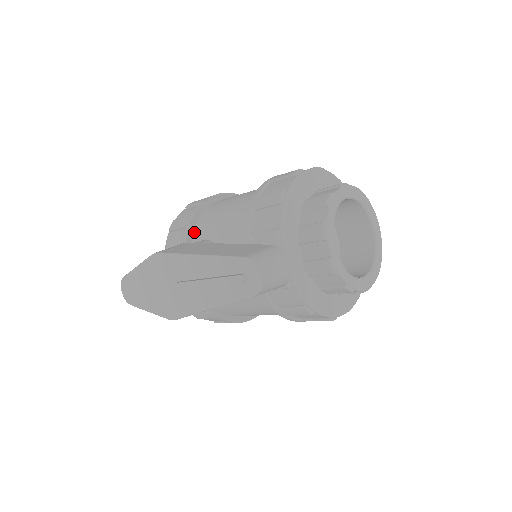
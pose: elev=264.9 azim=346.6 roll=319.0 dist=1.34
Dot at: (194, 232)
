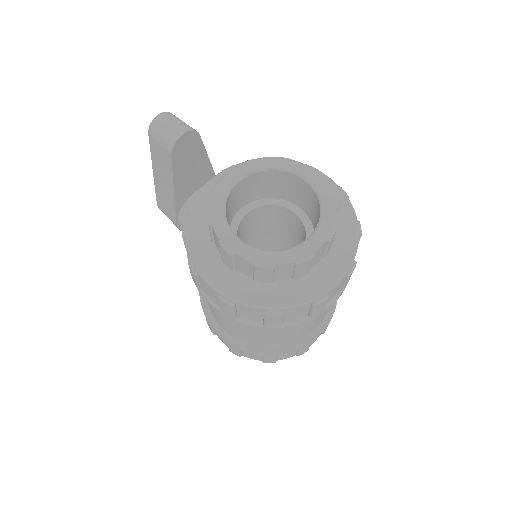
Dot at: occluded
